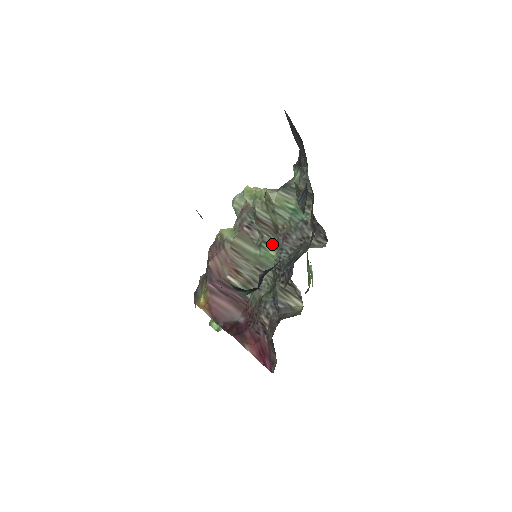
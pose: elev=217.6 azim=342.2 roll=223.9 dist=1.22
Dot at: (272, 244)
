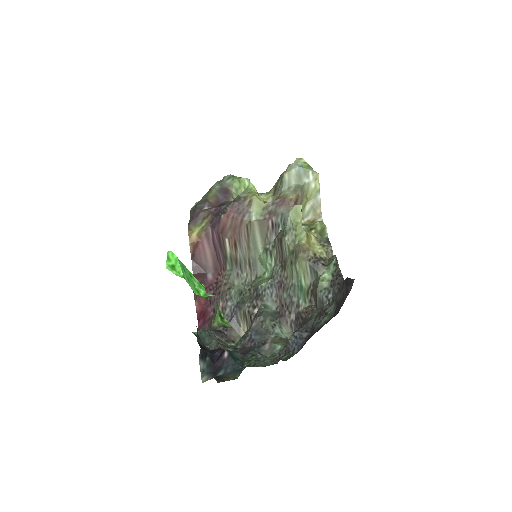
Dot at: (274, 262)
